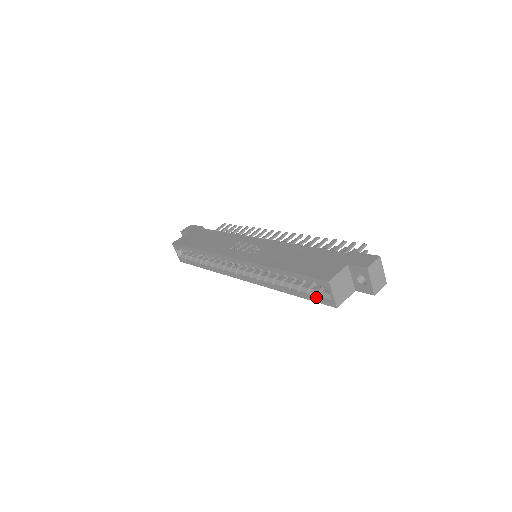
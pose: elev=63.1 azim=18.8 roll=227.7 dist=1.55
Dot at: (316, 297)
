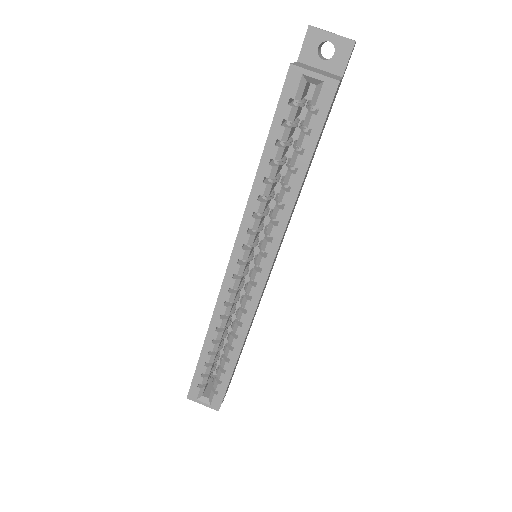
Dot at: (314, 117)
